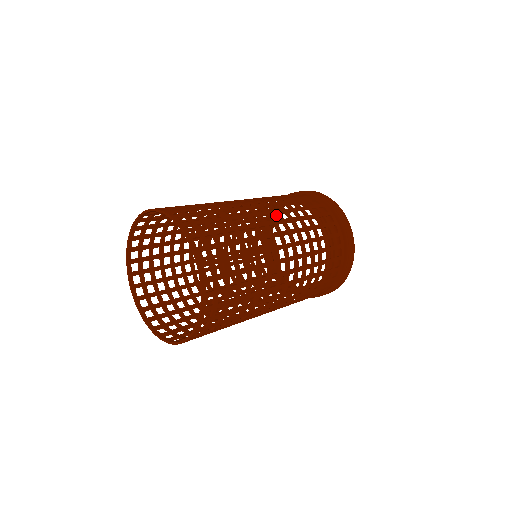
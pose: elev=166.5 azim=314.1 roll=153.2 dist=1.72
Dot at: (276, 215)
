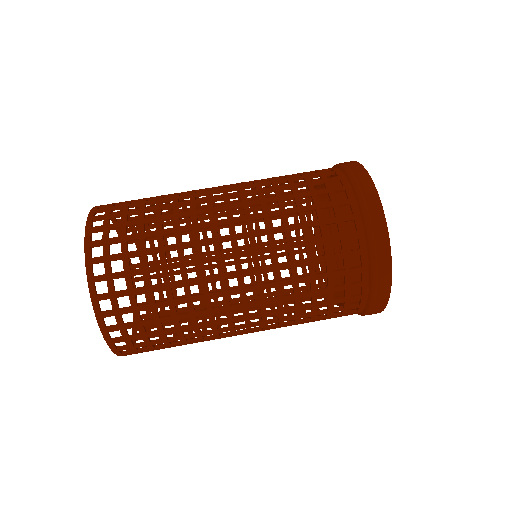
Dot at: (249, 239)
